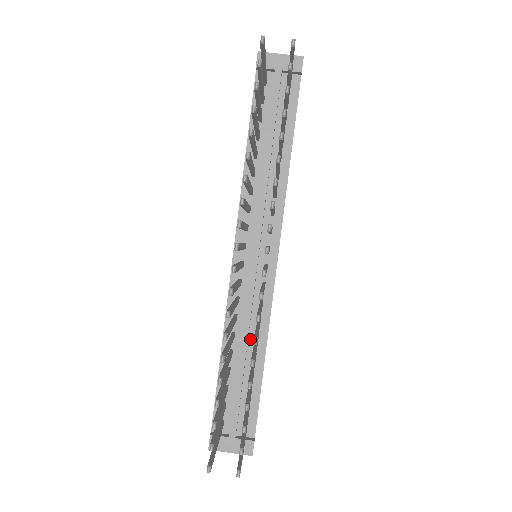
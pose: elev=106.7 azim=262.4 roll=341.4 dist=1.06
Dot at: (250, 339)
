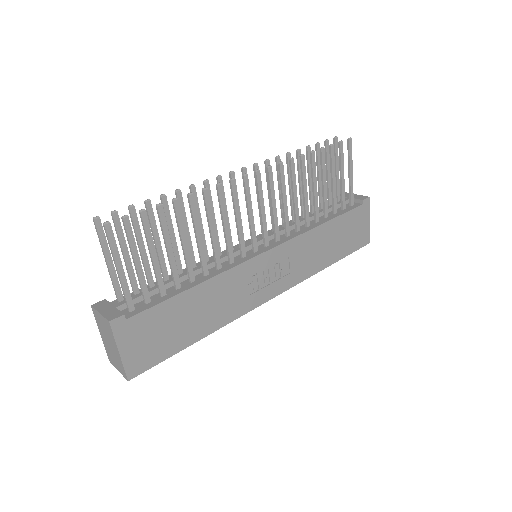
Dot at: (201, 274)
